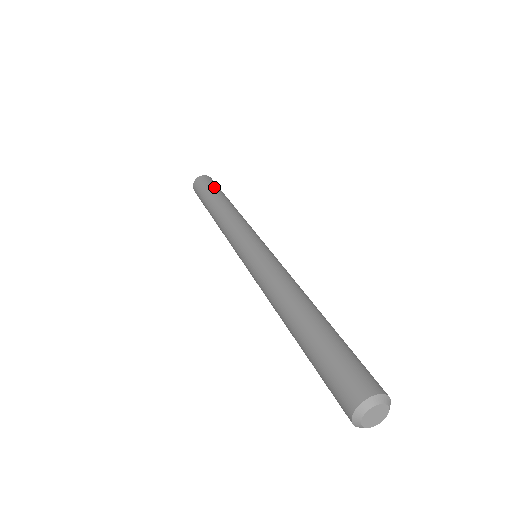
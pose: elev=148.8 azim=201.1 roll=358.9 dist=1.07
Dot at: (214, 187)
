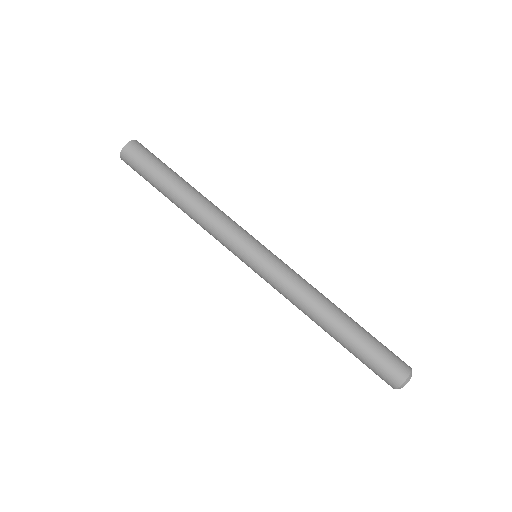
Dot at: (148, 176)
